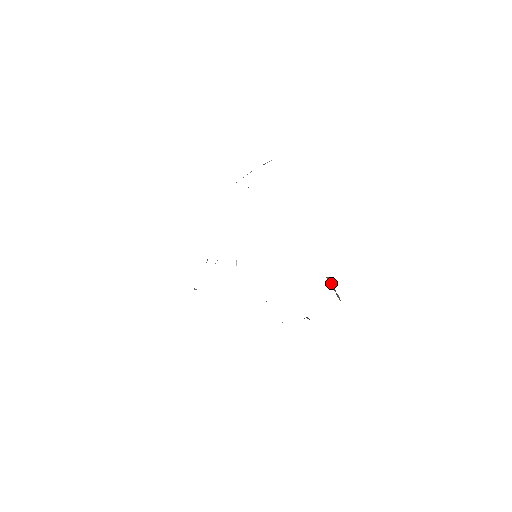
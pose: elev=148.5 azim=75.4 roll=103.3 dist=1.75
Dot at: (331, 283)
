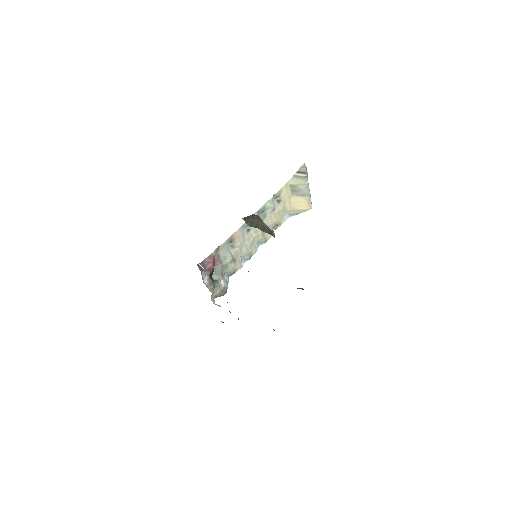
Dot at: (247, 221)
